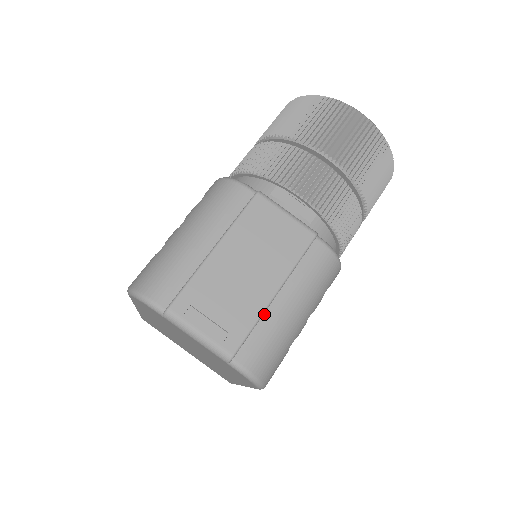
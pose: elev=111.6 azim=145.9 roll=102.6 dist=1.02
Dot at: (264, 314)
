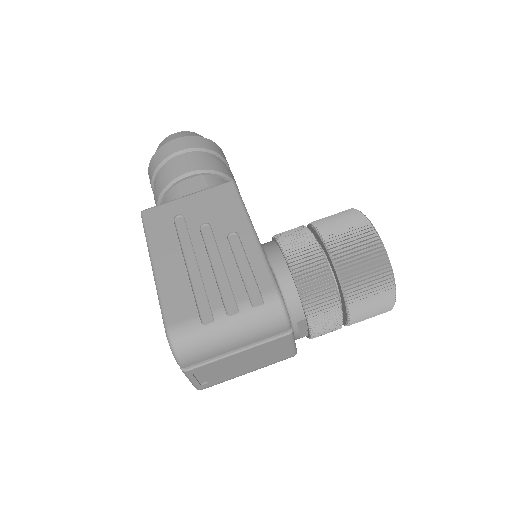
Dot at: occluded
